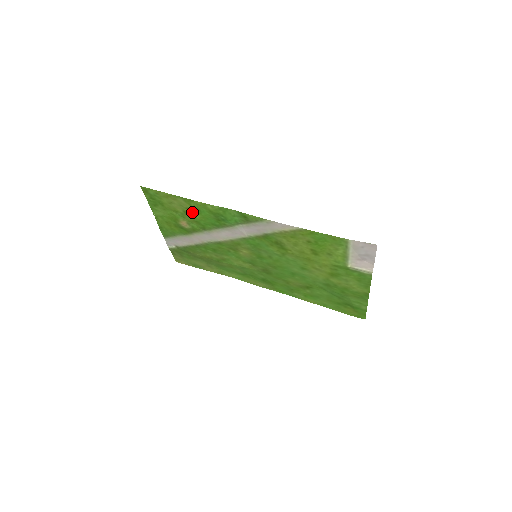
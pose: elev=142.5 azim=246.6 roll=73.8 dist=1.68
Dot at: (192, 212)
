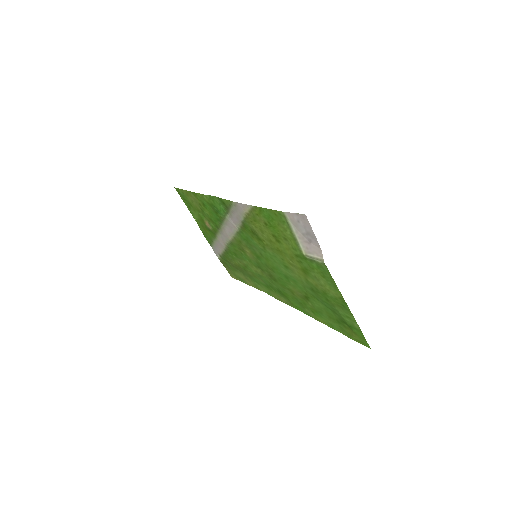
Dot at: (203, 208)
